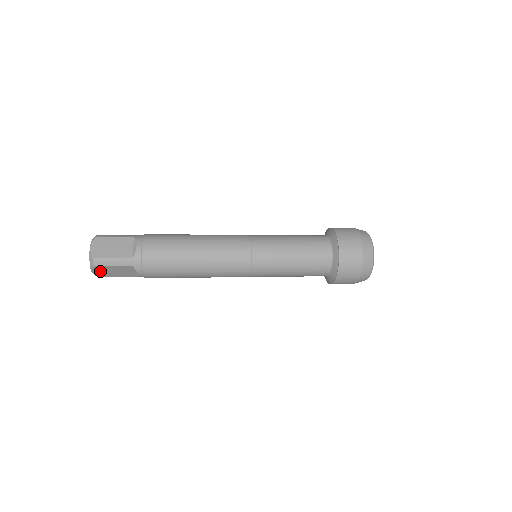
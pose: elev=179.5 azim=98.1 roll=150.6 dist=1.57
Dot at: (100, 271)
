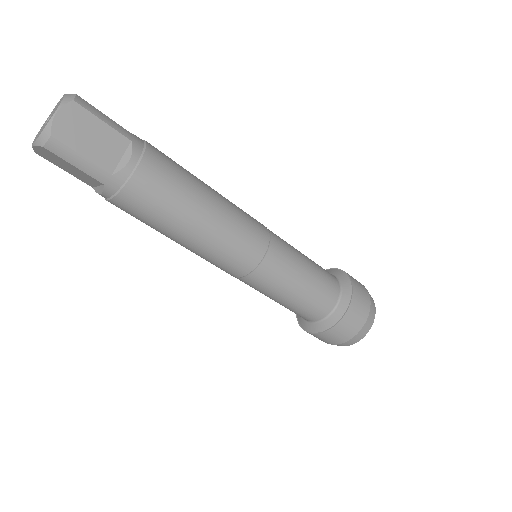
Dot at: (70, 121)
